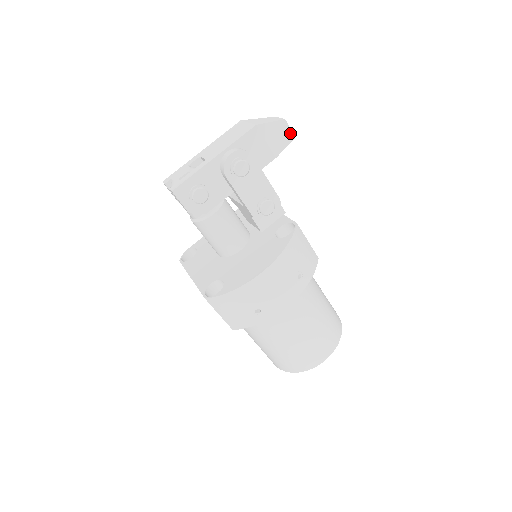
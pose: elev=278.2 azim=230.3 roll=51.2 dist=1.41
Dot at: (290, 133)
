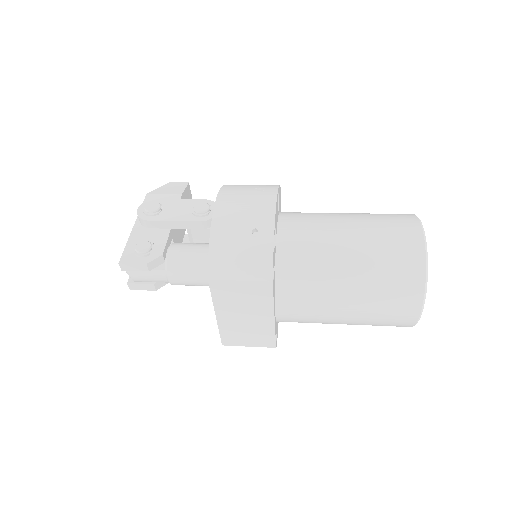
Dot at: (181, 184)
